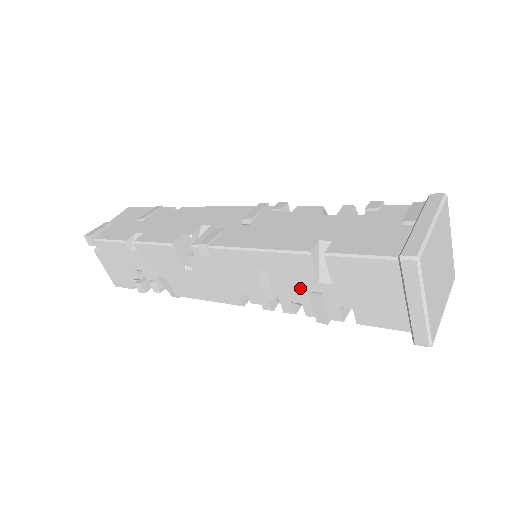
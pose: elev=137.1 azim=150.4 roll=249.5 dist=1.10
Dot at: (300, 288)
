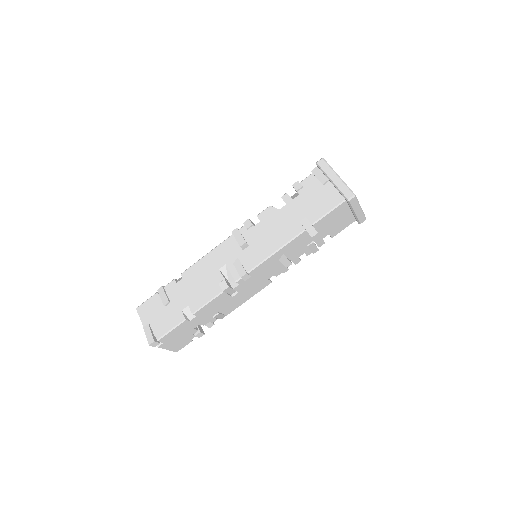
Dot at: (303, 248)
